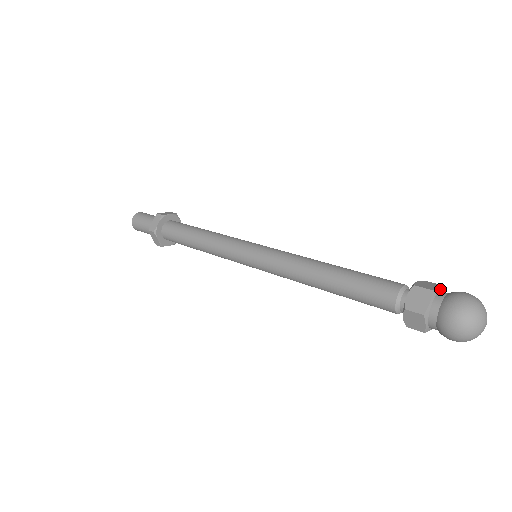
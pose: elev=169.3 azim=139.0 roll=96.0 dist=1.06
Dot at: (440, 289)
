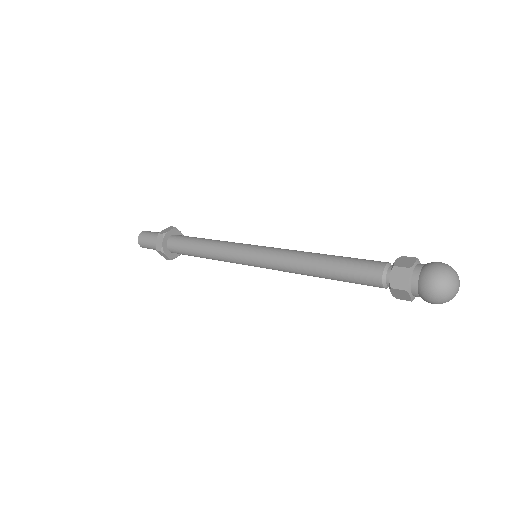
Dot at: occluded
